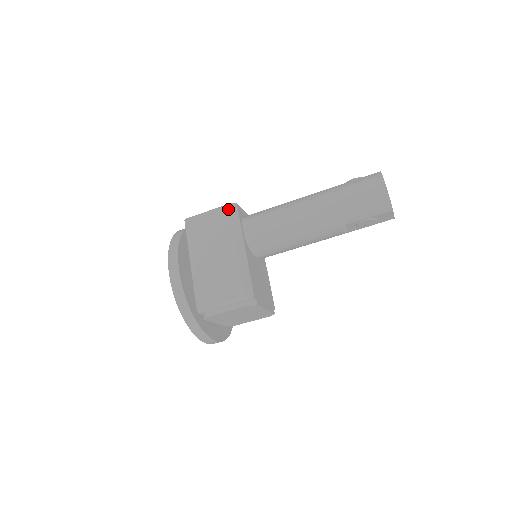
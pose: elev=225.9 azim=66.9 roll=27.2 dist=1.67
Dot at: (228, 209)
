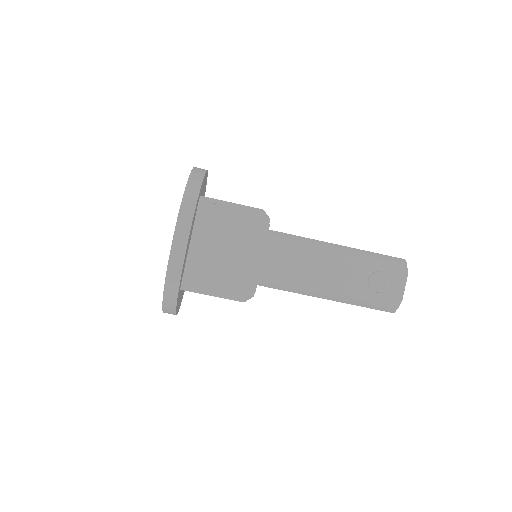
Dot at: occluded
